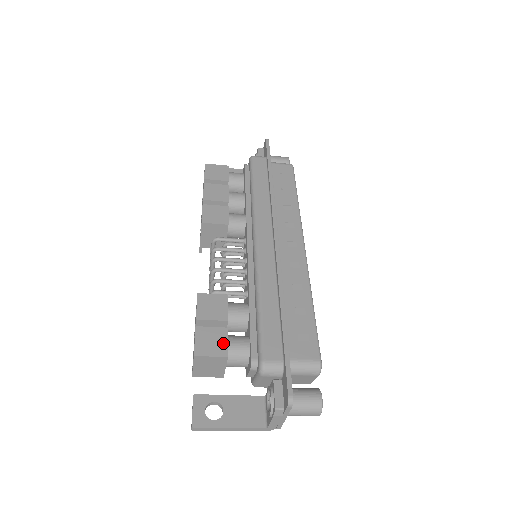
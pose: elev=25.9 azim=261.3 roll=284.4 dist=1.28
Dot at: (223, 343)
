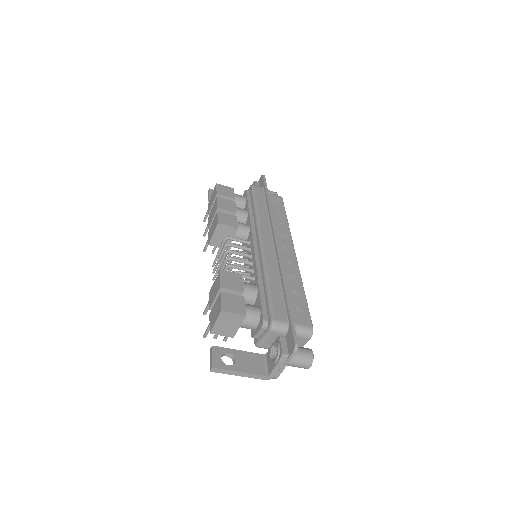
Dot at: (242, 306)
